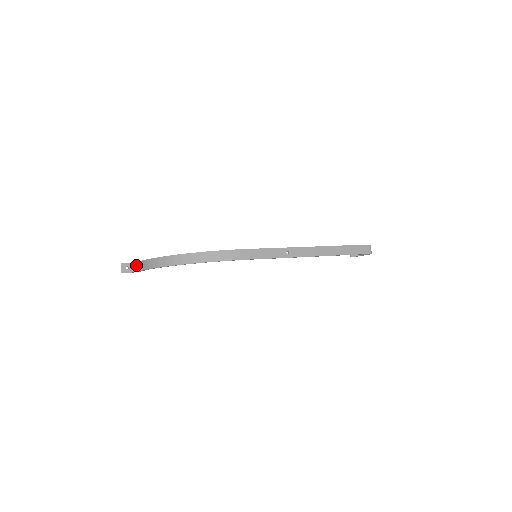
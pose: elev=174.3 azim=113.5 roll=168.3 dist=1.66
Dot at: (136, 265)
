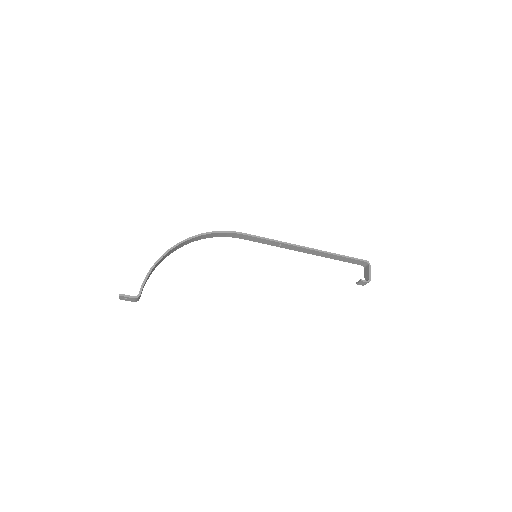
Dot at: occluded
